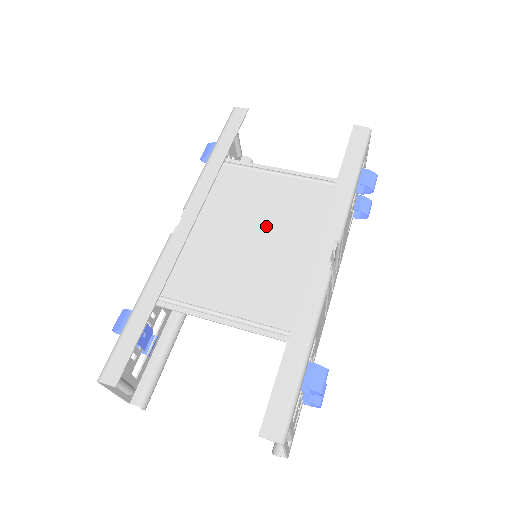
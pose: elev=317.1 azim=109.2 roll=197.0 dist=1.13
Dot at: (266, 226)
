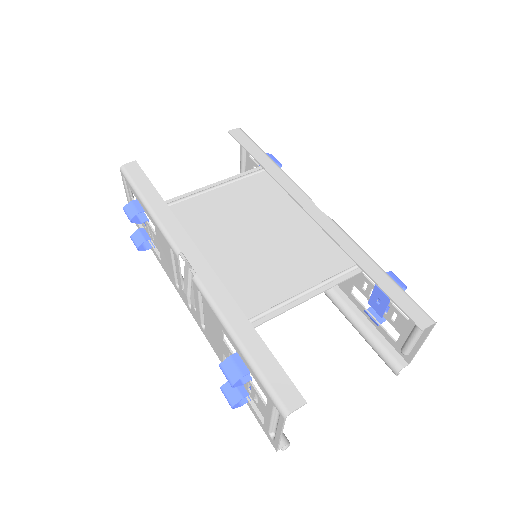
Dot at: (256, 221)
